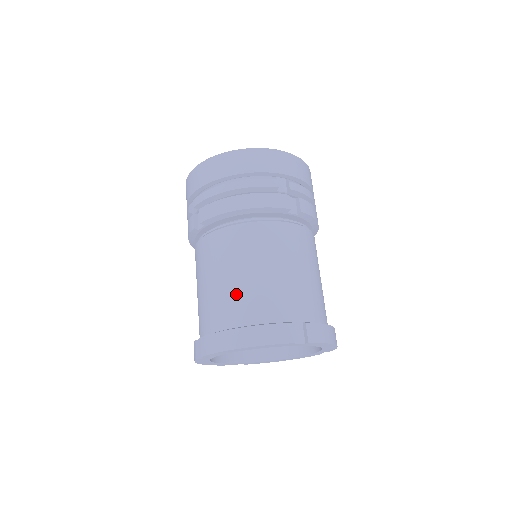
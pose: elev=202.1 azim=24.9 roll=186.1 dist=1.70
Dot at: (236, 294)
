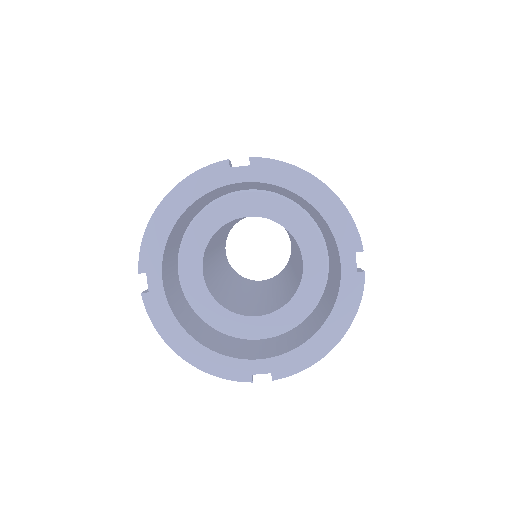
Dot at: occluded
